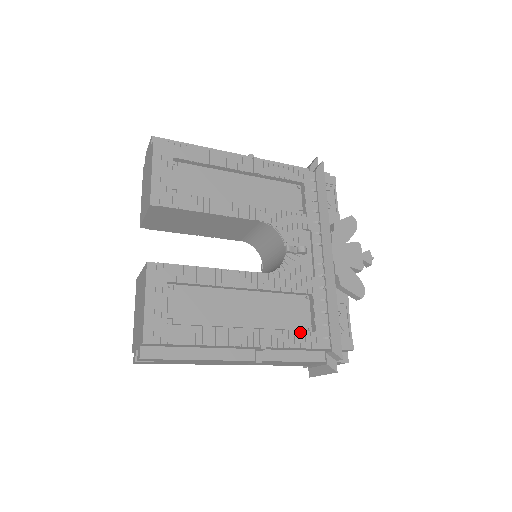
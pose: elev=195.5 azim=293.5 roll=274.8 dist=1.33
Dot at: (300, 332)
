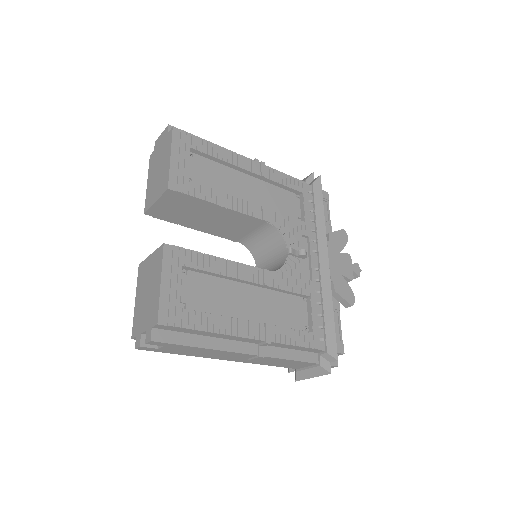
Dot at: (300, 331)
